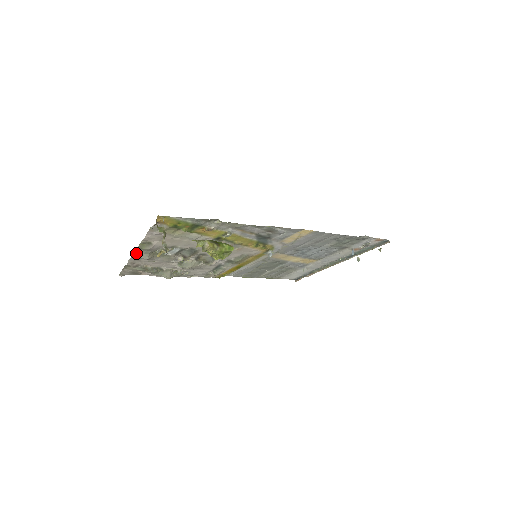
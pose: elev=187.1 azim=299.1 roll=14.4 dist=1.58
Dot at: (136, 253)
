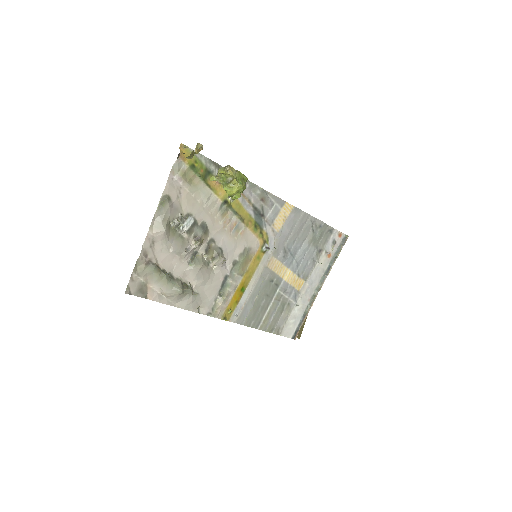
Dot at: (152, 226)
